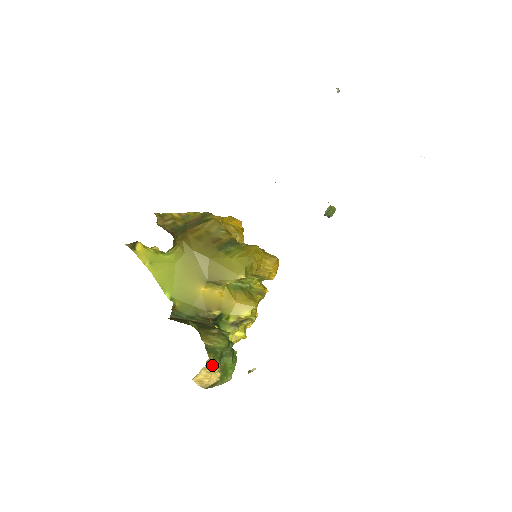
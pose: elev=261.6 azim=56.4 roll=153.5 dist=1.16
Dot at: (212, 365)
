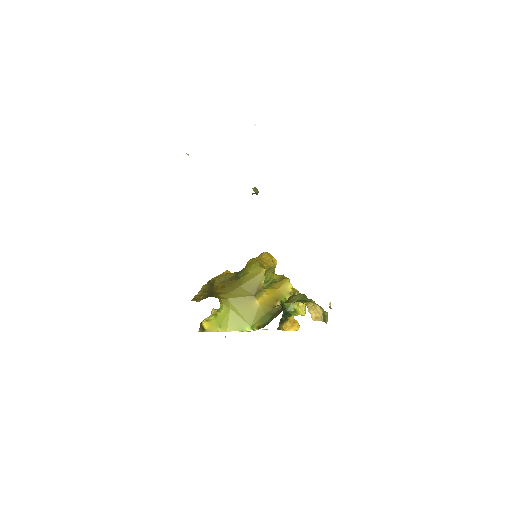
Dot at: (310, 304)
